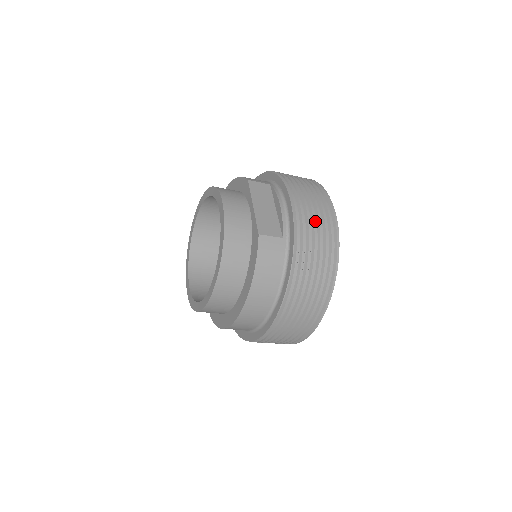
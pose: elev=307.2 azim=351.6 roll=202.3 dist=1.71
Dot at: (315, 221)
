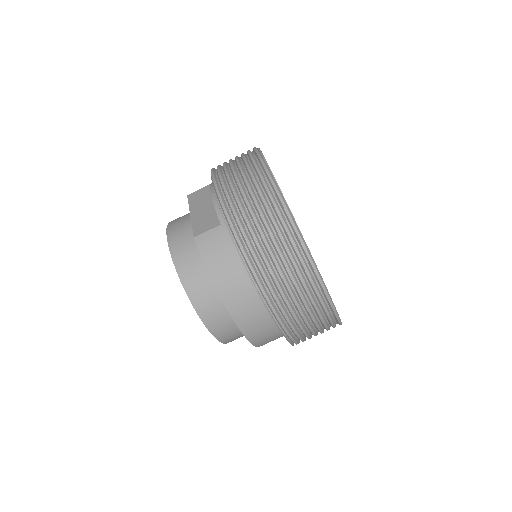
Dot at: (241, 186)
